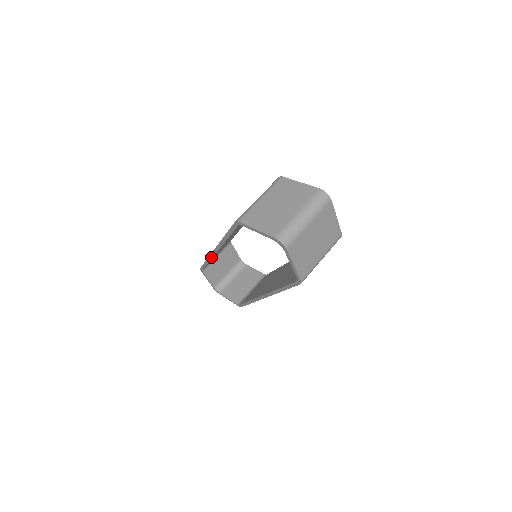
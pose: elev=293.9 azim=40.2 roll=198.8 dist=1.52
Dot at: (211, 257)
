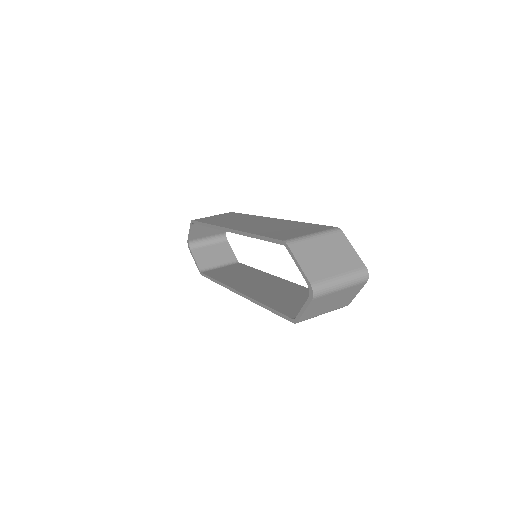
Dot at: (218, 228)
